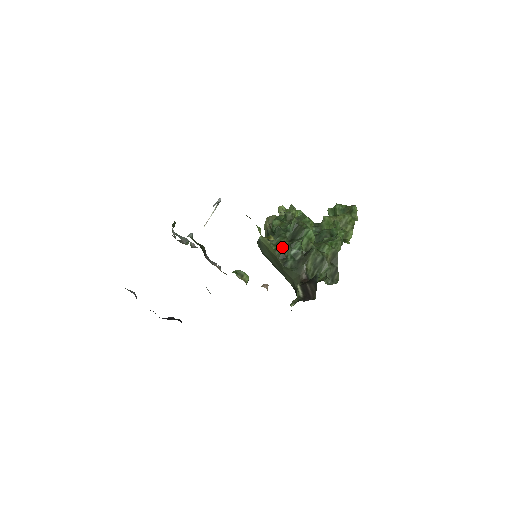
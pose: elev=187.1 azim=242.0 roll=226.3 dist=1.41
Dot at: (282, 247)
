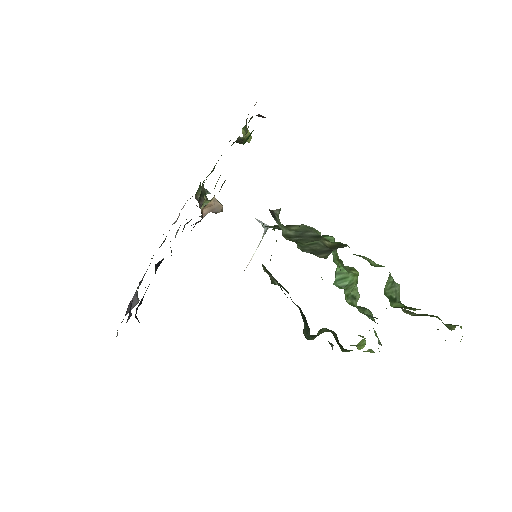
Dot at: occluded
